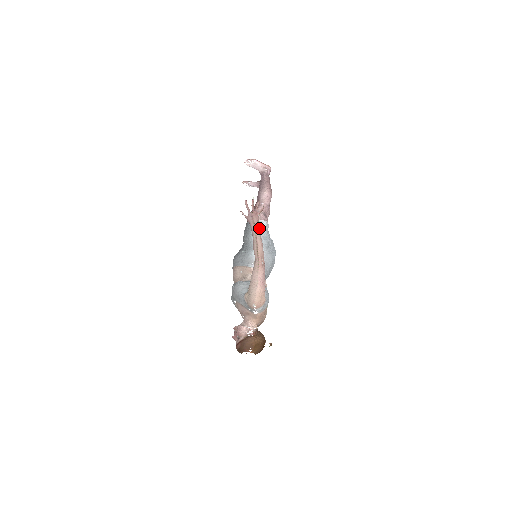
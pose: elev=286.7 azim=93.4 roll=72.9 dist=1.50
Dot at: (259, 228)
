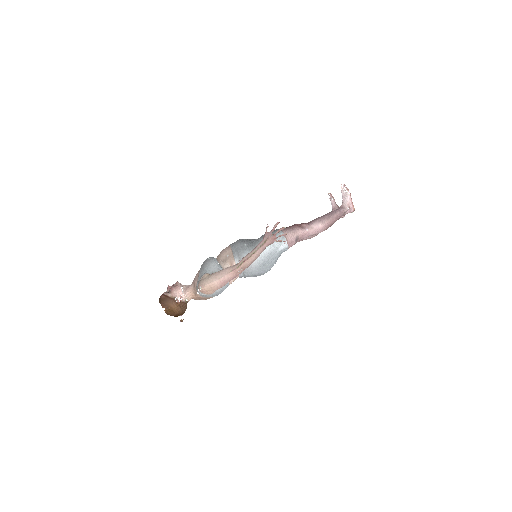
Dot at: (276, 244)
